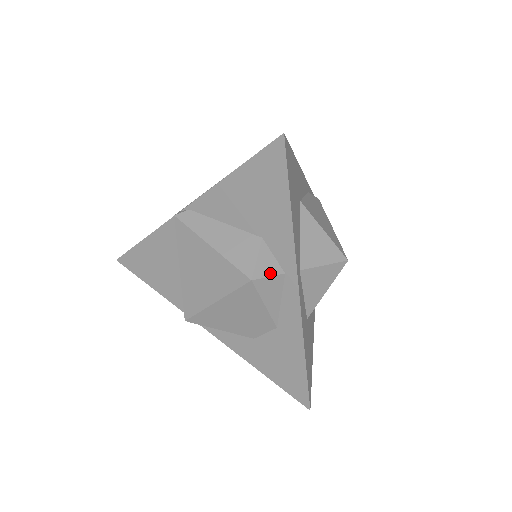
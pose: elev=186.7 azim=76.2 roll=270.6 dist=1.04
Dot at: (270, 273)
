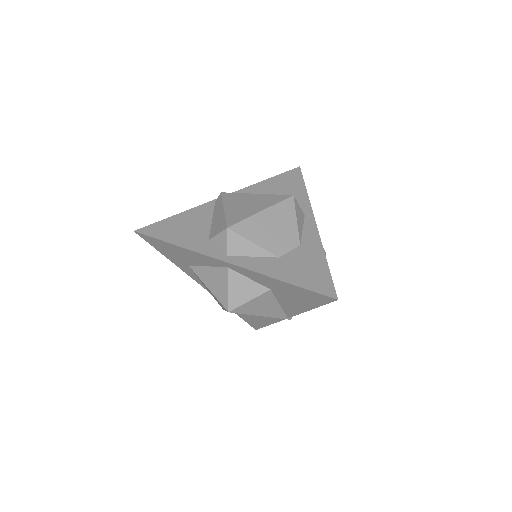
Dot at: (299, 206)
